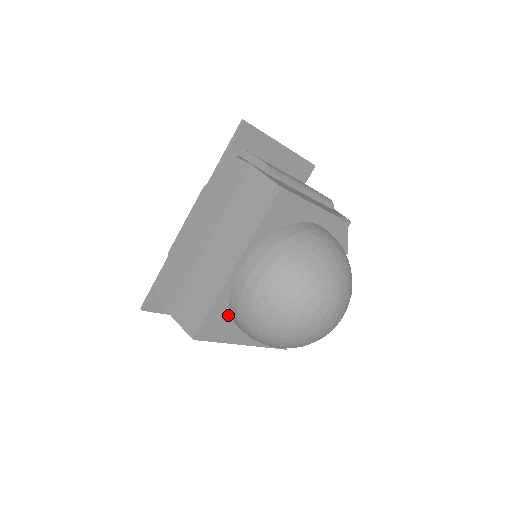
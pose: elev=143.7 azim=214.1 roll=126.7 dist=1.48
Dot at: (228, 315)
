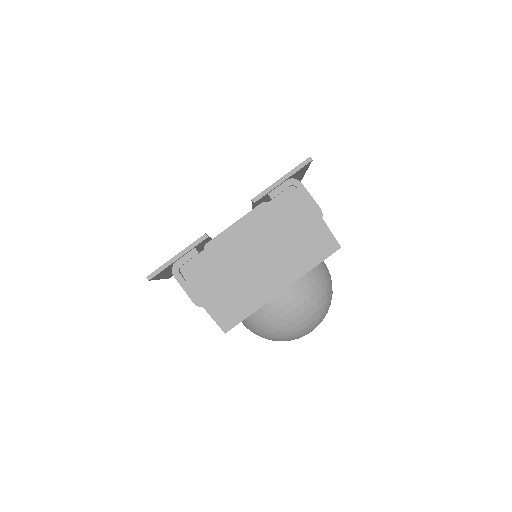
Dot at: occluded
